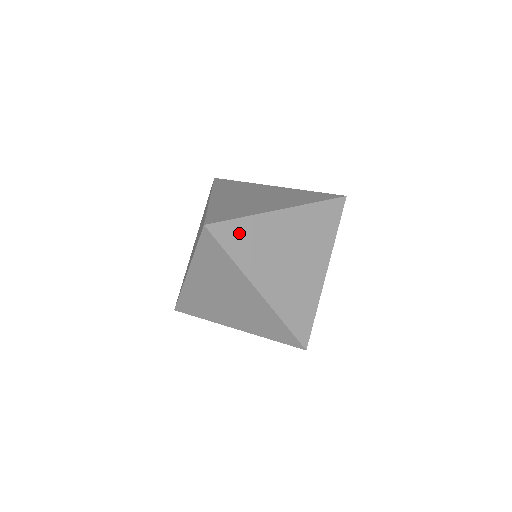
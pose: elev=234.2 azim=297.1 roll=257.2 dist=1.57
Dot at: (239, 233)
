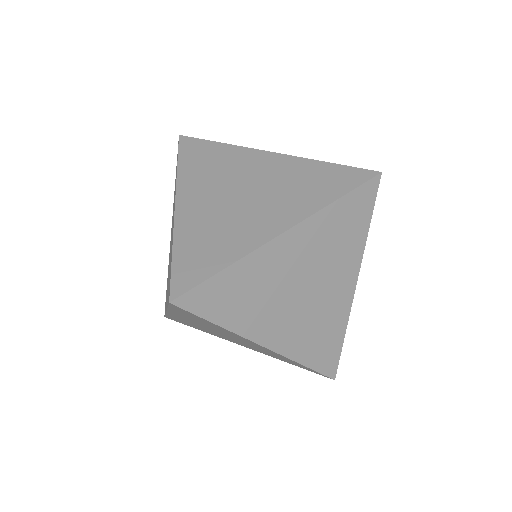
Dot at: (225, 291)
